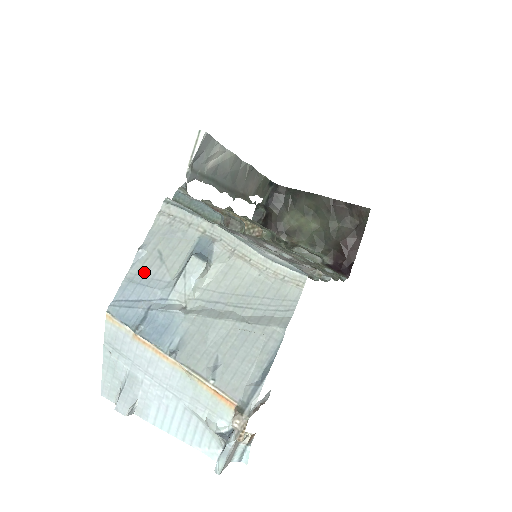
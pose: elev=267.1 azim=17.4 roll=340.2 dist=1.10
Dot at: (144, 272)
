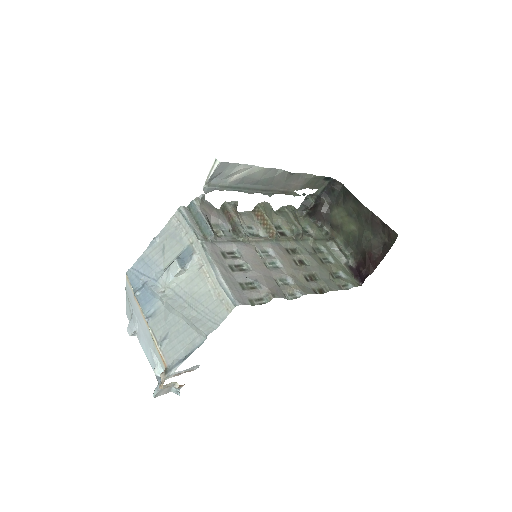
Dot at: (152, 256)
